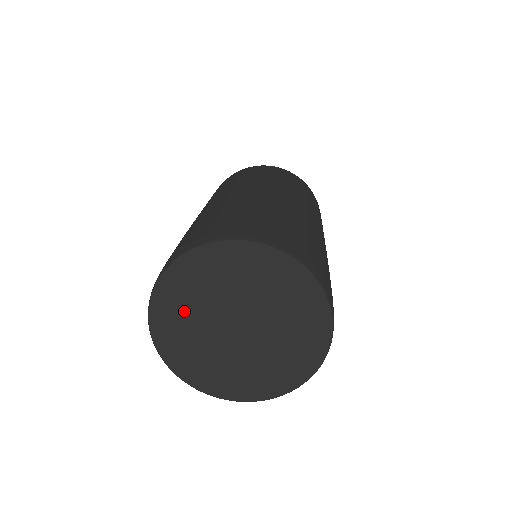
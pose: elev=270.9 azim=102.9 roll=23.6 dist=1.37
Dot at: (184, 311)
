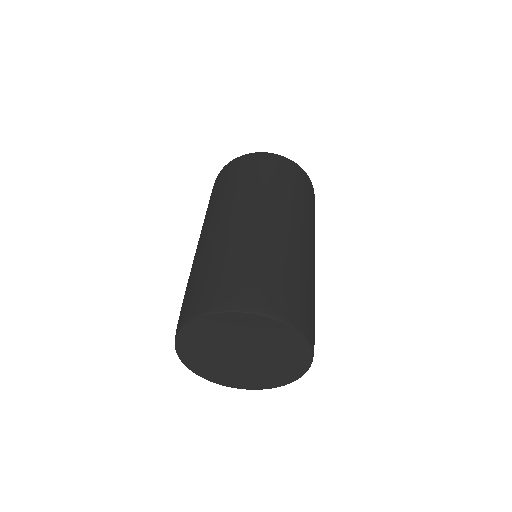
Dot at: (210, 336)
